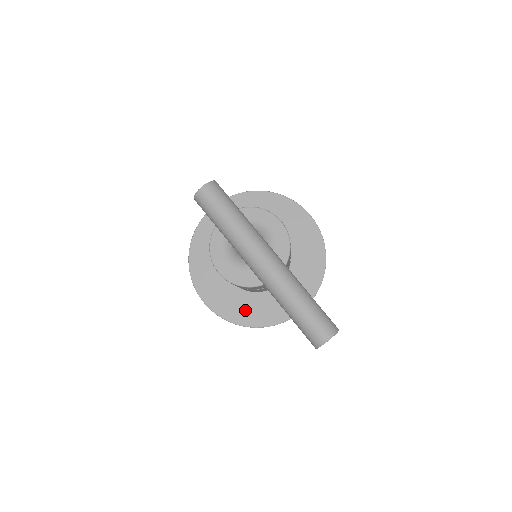
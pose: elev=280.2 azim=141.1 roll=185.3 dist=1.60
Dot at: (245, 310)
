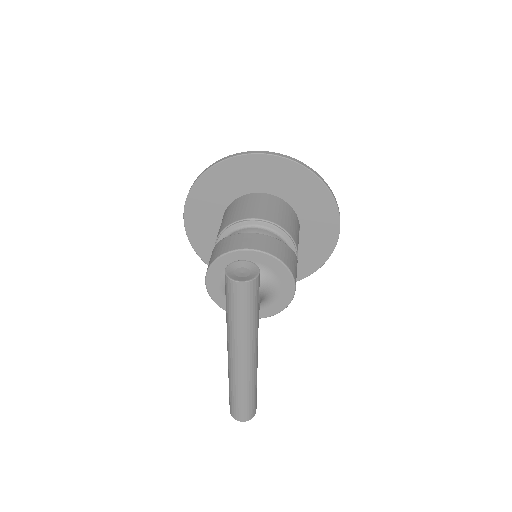
Dot at: occluded
